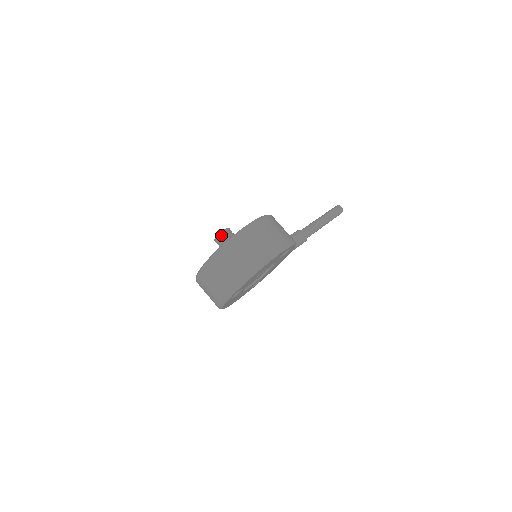
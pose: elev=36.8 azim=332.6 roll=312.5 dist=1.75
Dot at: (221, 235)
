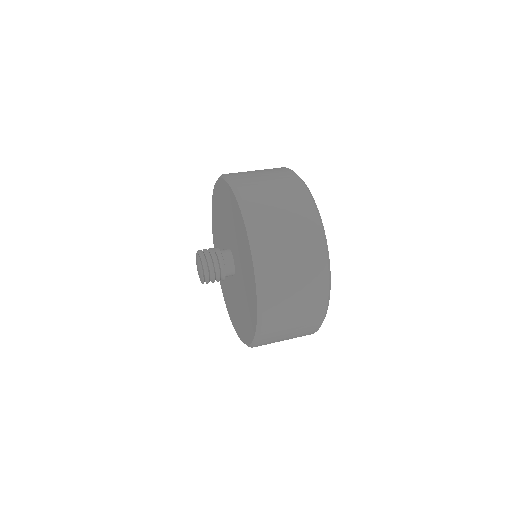
Dot at: (204, 256)
